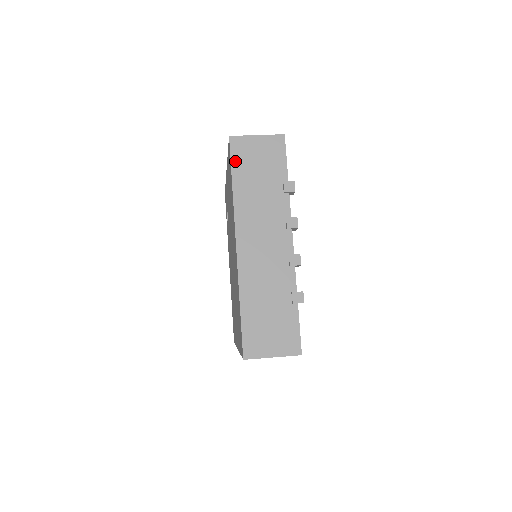
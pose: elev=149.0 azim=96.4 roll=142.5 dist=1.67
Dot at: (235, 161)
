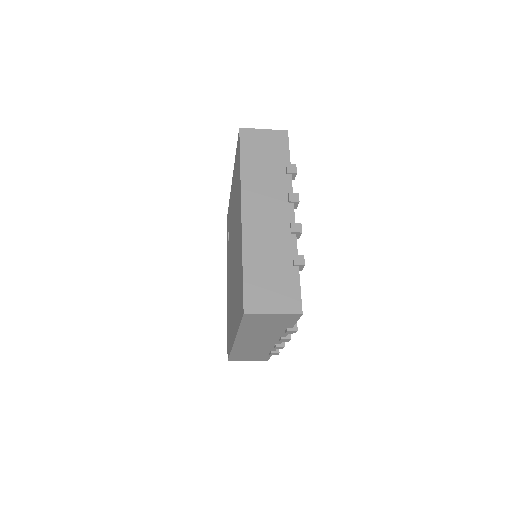
Dot at: (244, 146)
